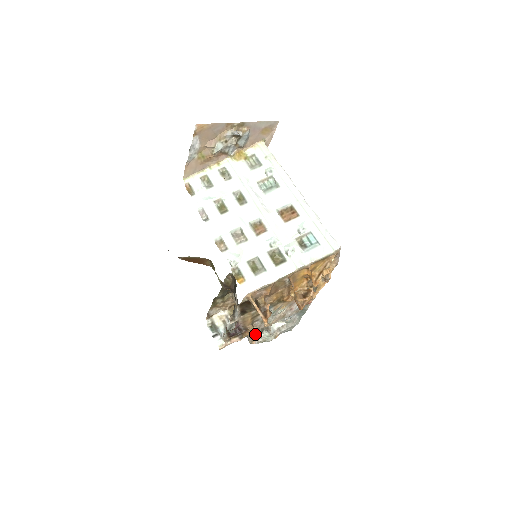
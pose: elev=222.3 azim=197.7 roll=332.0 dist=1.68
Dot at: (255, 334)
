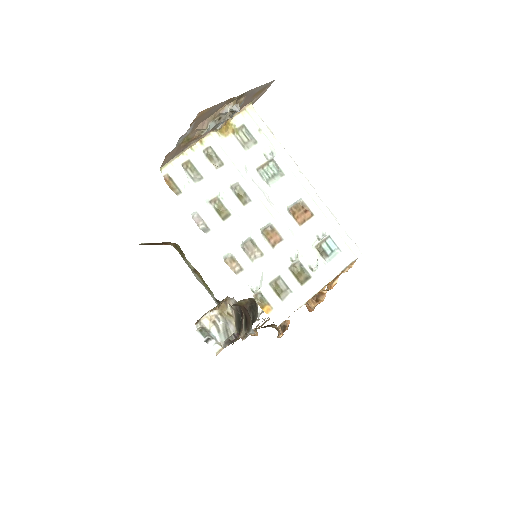
Dot at: occluded
